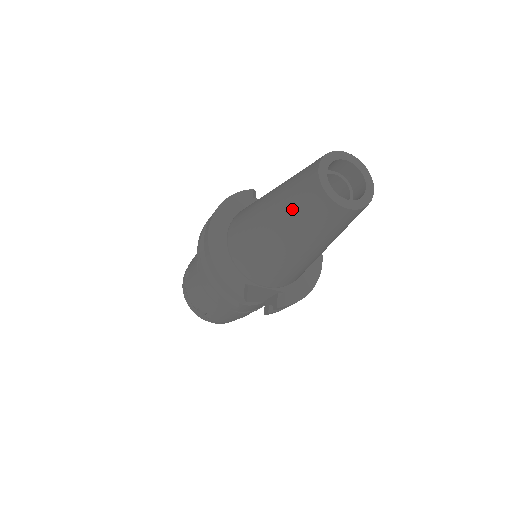
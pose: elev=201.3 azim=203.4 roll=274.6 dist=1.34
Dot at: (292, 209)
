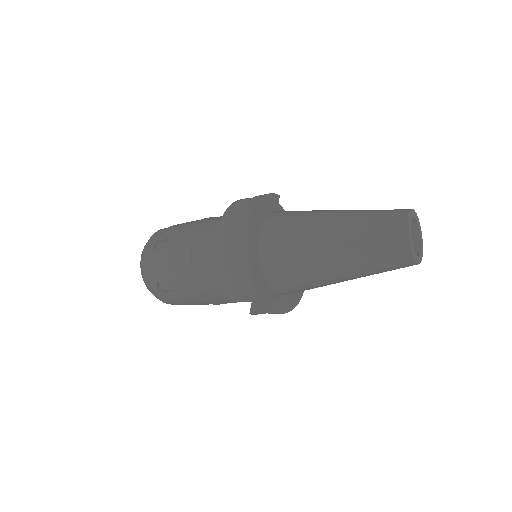
Dot at: (365, 241)
